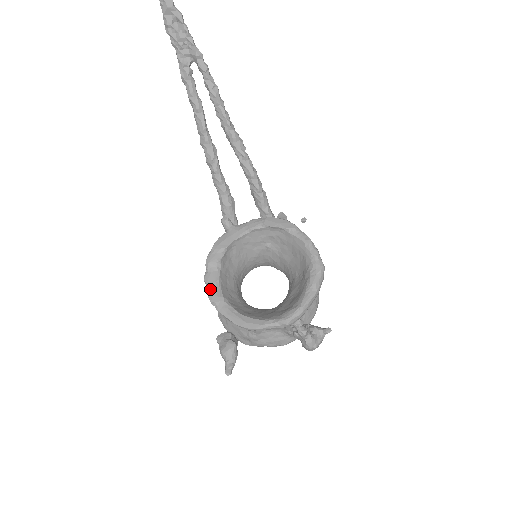
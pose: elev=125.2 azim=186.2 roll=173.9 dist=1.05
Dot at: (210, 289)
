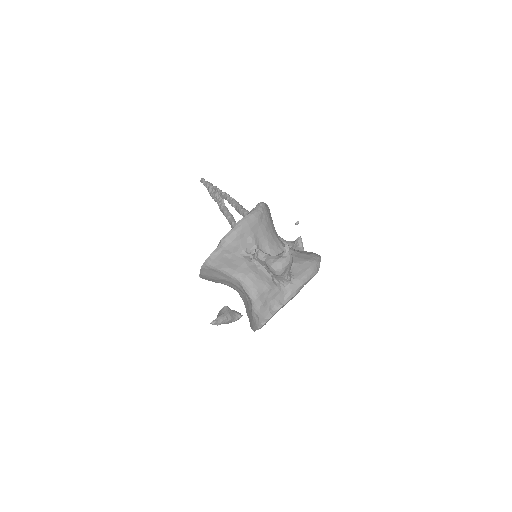
Dot at: occluded
